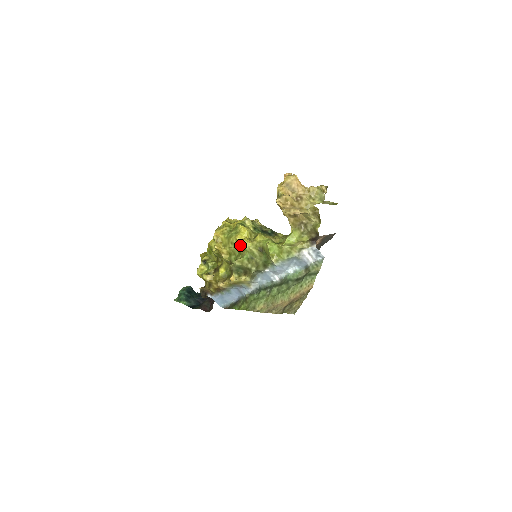
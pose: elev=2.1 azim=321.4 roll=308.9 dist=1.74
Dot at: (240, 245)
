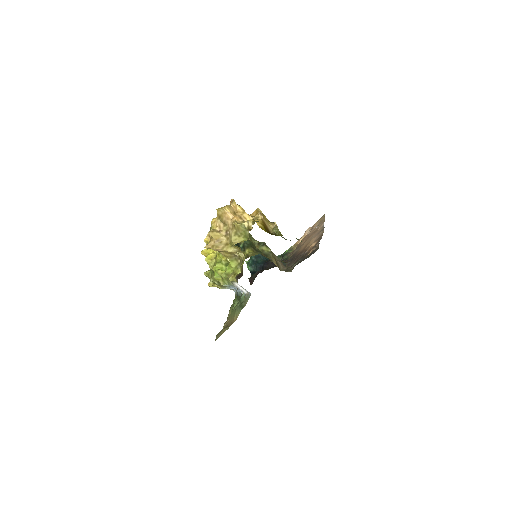
Dot at: occluded
